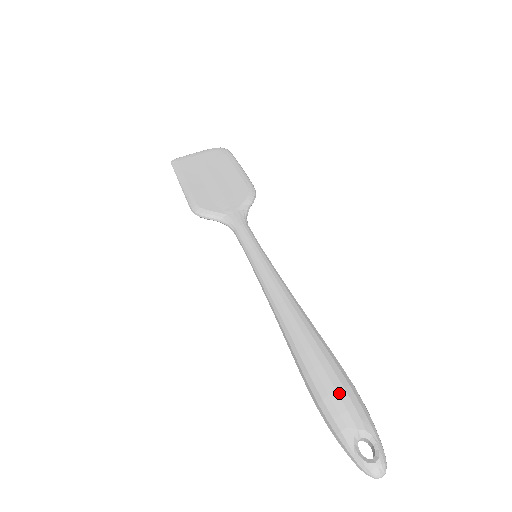
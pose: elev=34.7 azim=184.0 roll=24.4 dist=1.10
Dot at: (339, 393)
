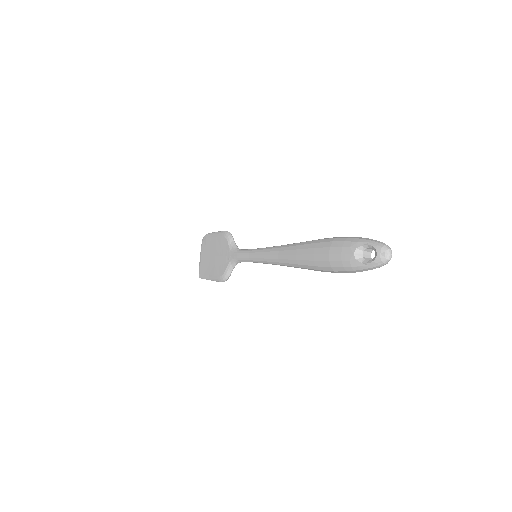
Dot at: (330, 253)
